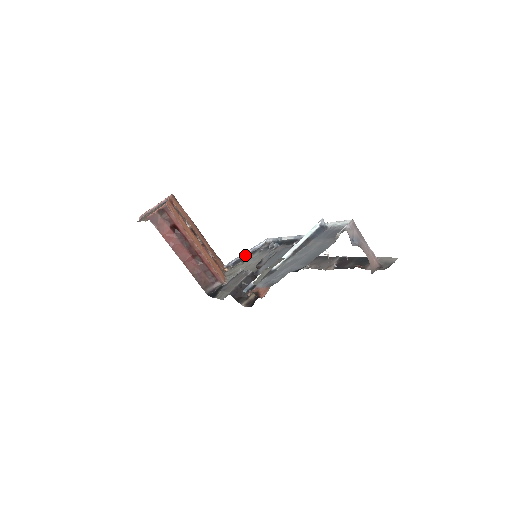
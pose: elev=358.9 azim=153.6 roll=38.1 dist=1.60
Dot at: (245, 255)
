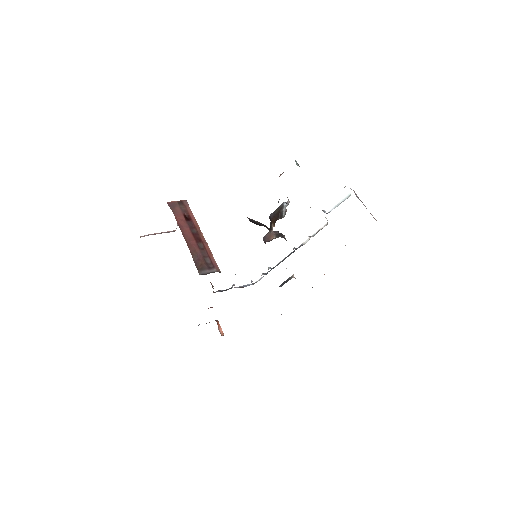
Dot at: occluded
